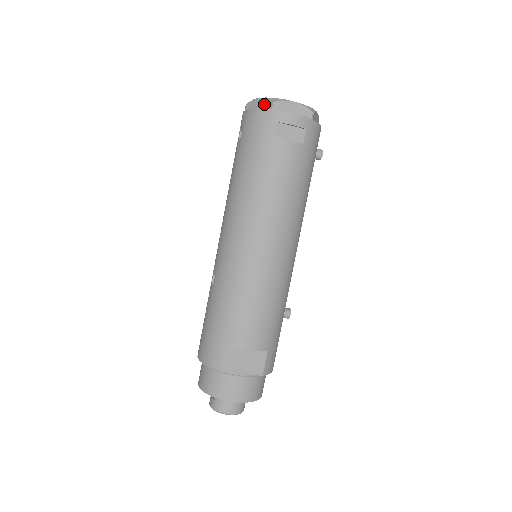
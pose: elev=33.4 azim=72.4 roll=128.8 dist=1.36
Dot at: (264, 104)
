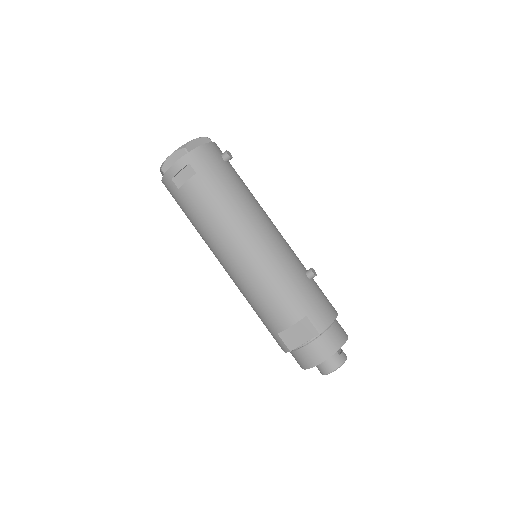
Dot at: occluded
